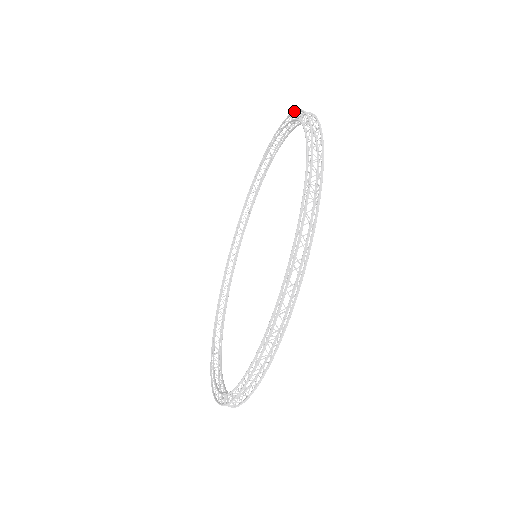
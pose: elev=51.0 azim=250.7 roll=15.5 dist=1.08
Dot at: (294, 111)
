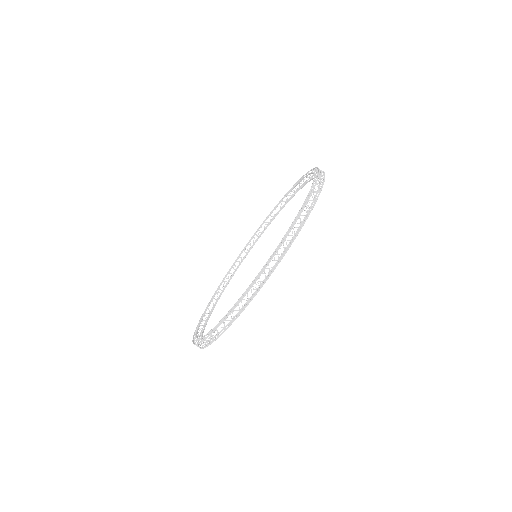
Dot at: (312, 169)
